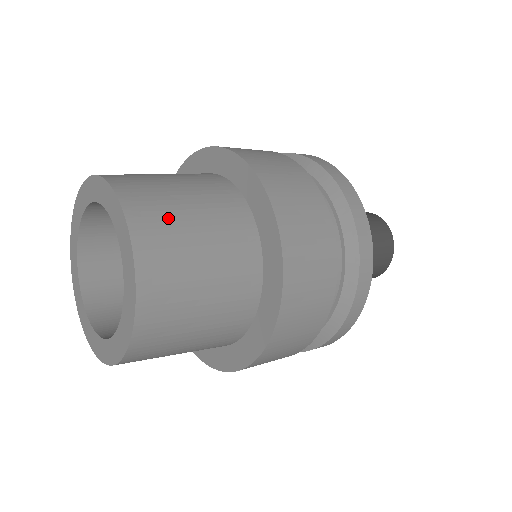
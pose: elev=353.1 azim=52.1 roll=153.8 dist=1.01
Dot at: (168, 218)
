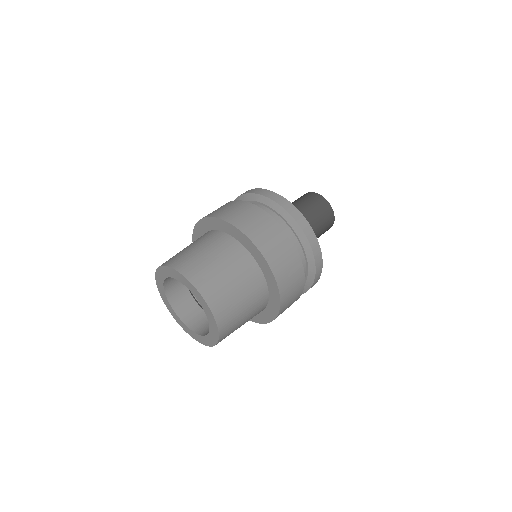
Dot at: (229, 304)
